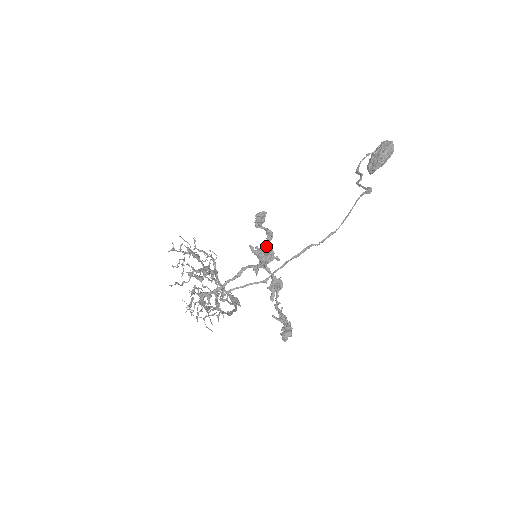
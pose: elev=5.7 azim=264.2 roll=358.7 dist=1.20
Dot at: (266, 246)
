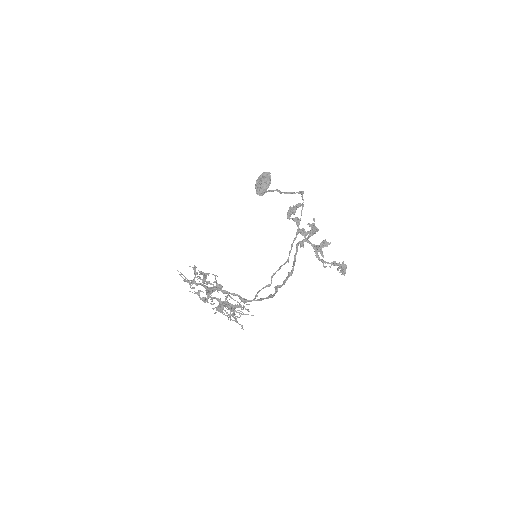
Dot at: occluded
